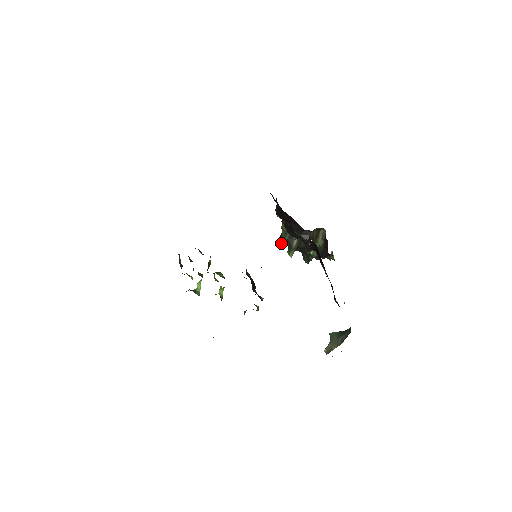
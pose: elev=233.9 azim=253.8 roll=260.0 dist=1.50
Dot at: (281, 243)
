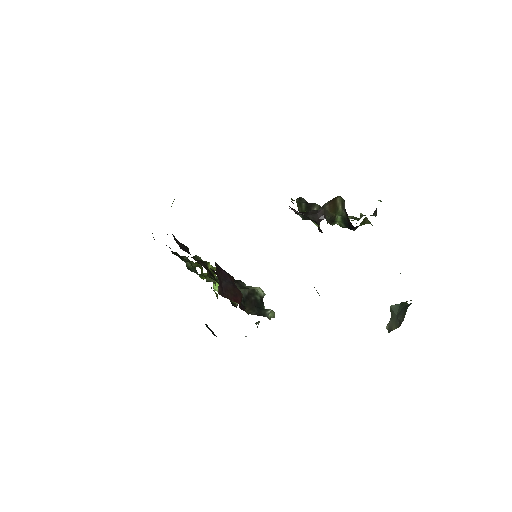
Dot at: occluded
